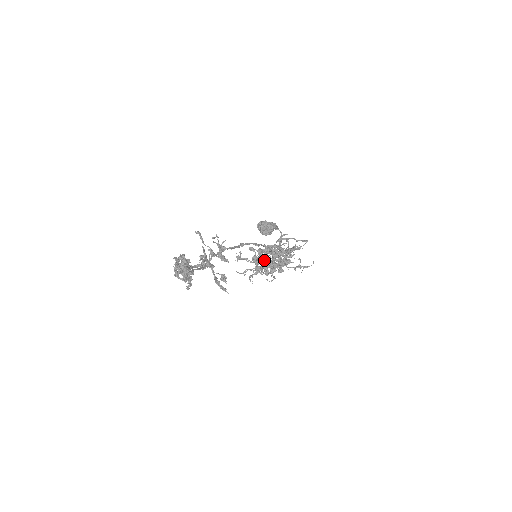
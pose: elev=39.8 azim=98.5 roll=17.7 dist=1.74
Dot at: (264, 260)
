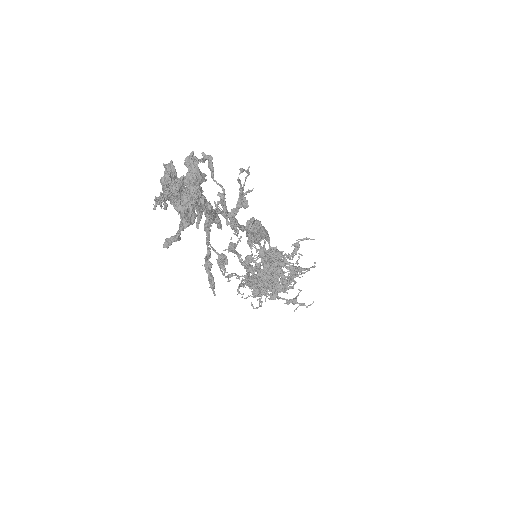
Dot at: (261, 269)
